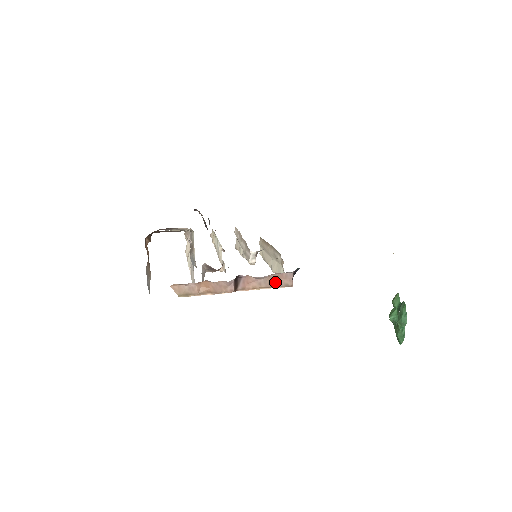
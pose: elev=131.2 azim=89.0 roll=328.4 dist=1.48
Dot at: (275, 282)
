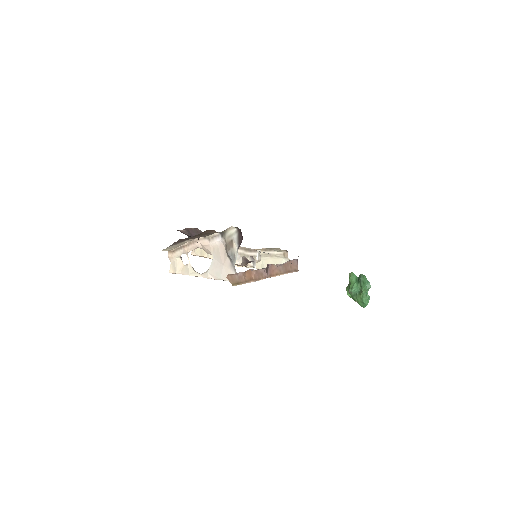
Dot at: (288, 268)
